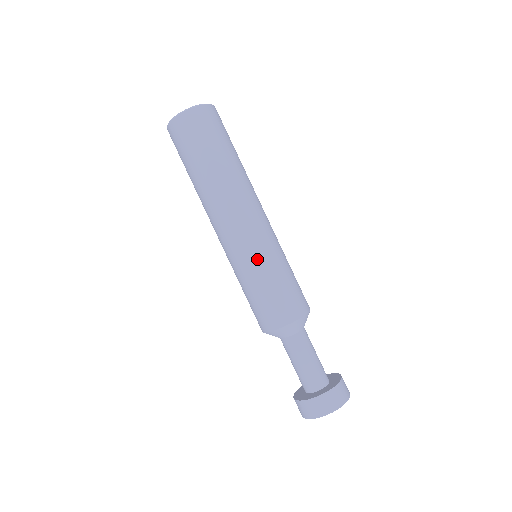
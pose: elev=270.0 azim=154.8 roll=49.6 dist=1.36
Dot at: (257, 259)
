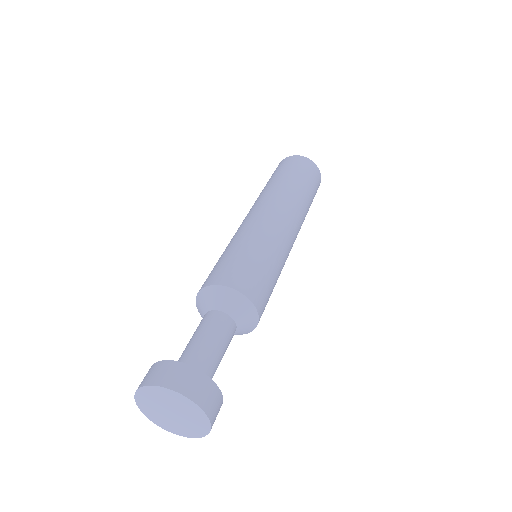
Dot at: (240, 235)
